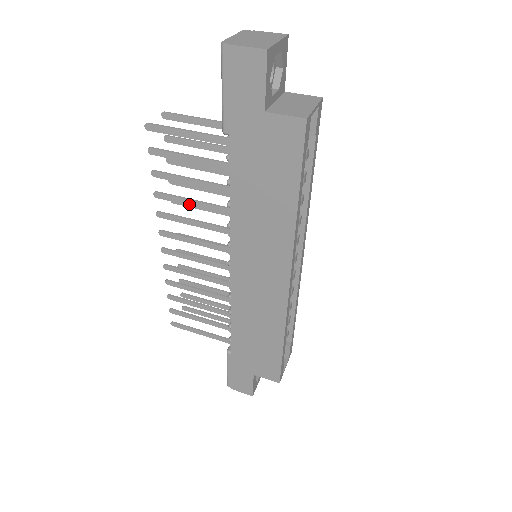
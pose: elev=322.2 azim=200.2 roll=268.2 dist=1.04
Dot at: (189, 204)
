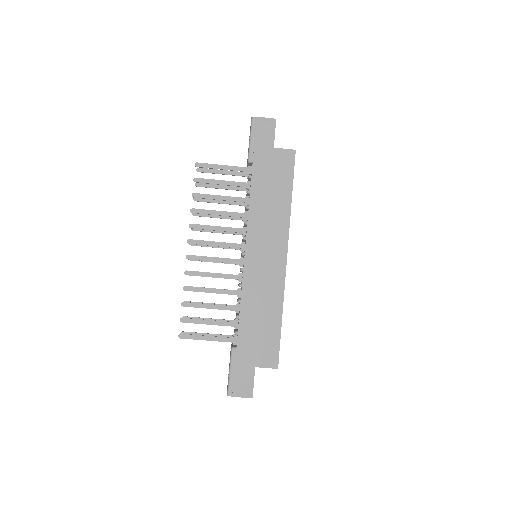
Dot at: (216, 214)
